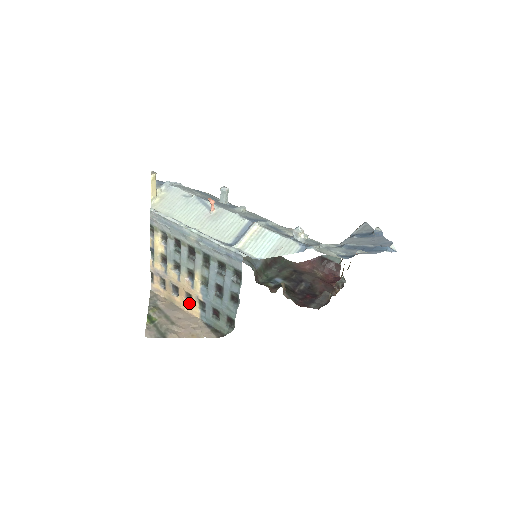
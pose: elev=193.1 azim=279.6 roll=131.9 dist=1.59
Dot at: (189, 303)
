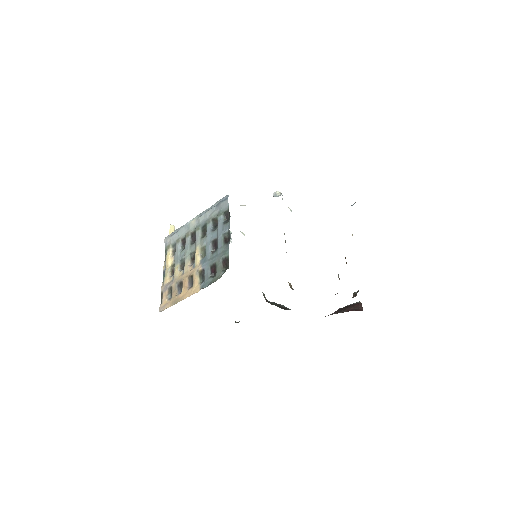
Dot at: (191, 287)
